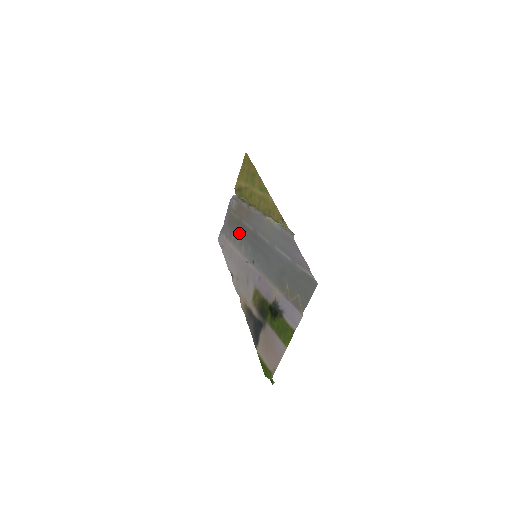
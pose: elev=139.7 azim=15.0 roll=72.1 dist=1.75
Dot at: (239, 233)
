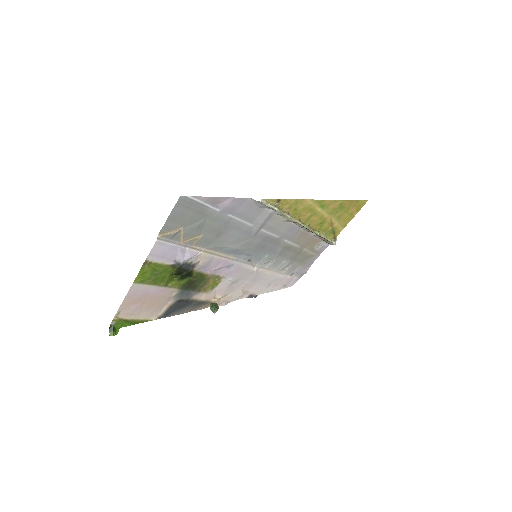
Dot at: (288, 258)
